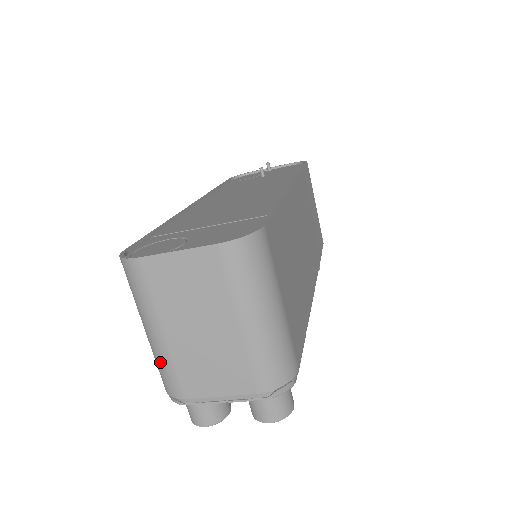
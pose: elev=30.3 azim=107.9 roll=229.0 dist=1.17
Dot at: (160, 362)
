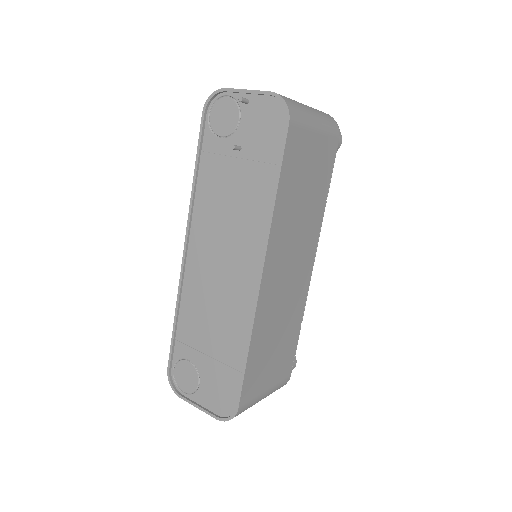
Dot at: occluded
